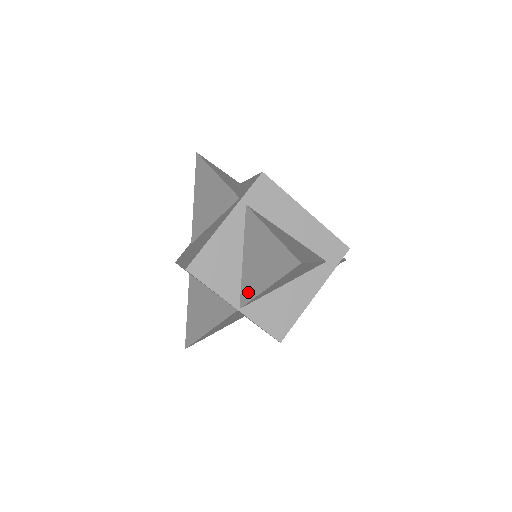
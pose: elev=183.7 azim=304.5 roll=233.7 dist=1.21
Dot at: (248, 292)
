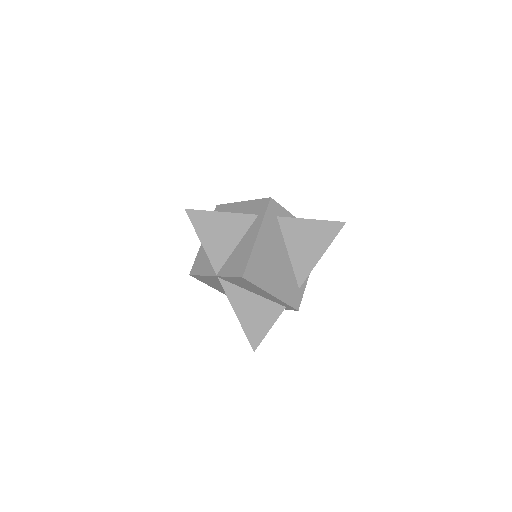
Dot at: occluded
